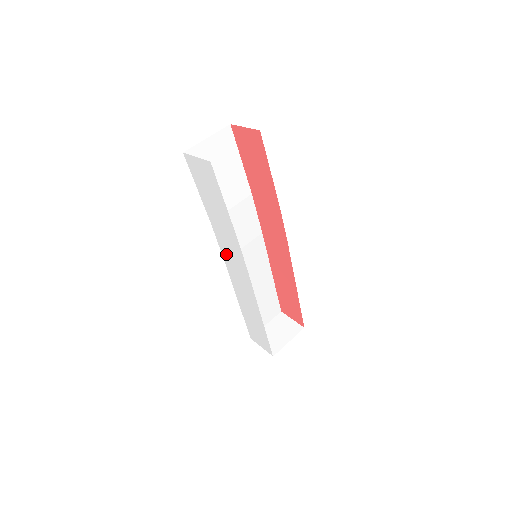
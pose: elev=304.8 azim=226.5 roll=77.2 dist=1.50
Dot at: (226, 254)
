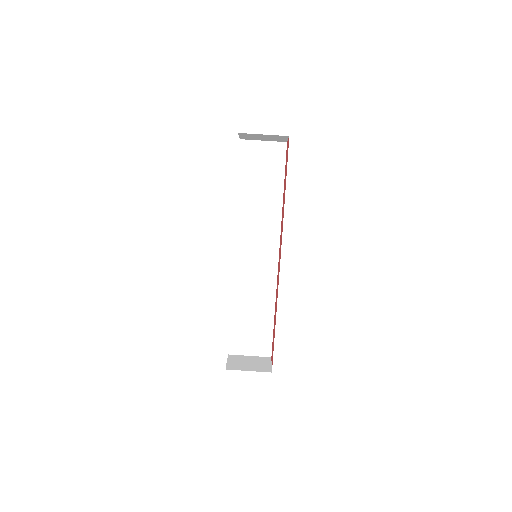
Dot at: occluded
